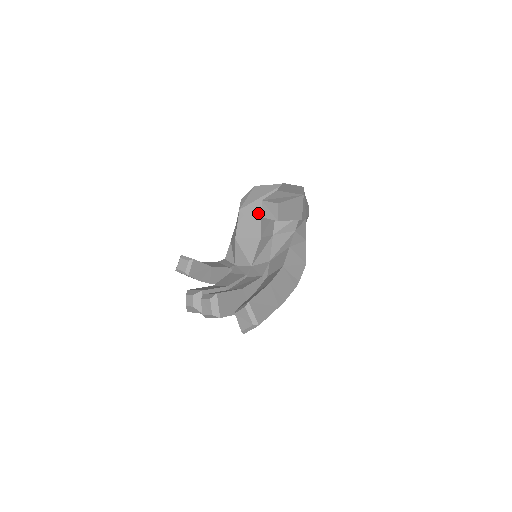
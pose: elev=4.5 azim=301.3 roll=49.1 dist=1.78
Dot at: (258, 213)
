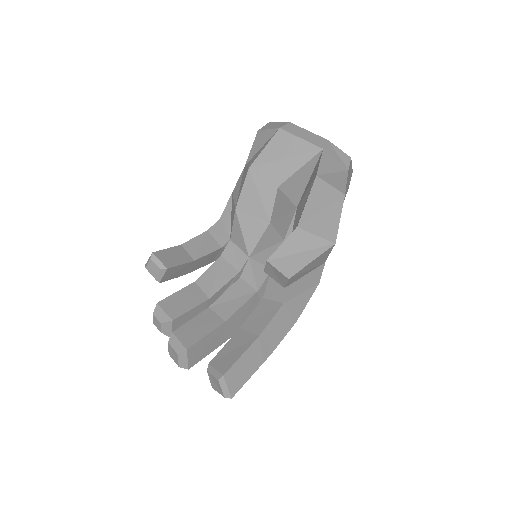
Dot at: (274, 184)
